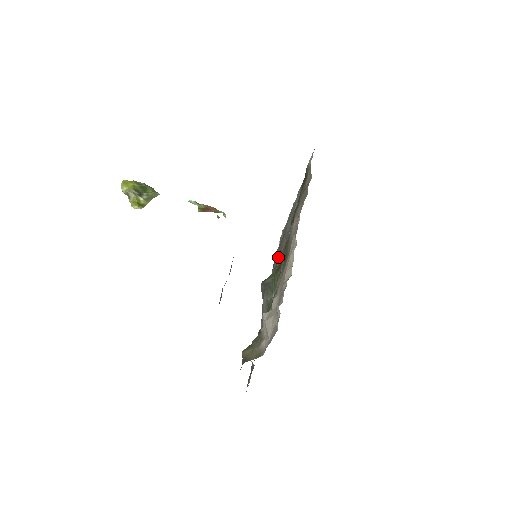
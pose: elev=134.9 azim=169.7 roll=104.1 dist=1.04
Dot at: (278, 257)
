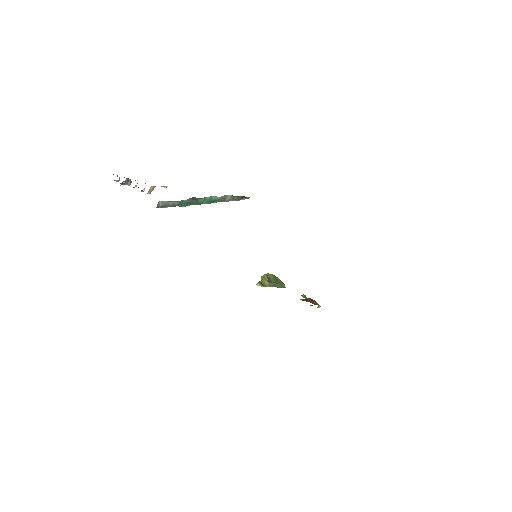
Dot at: occluded
